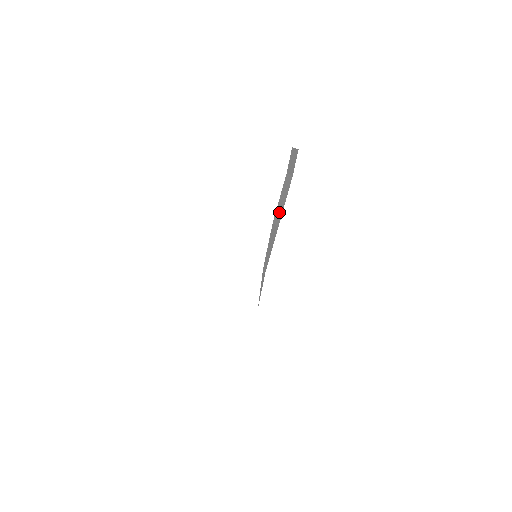
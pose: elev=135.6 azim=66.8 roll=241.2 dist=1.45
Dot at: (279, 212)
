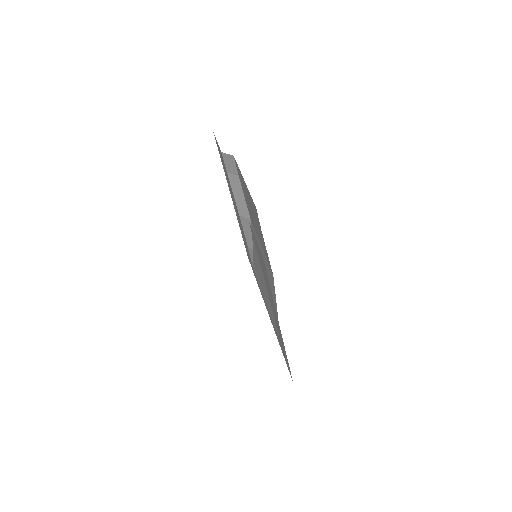
Dot at: (242, 207)
